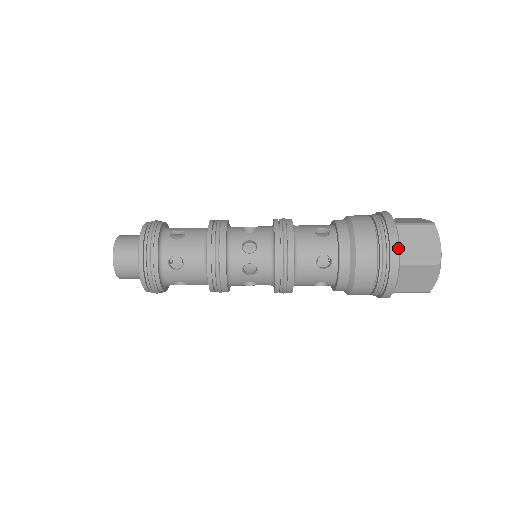
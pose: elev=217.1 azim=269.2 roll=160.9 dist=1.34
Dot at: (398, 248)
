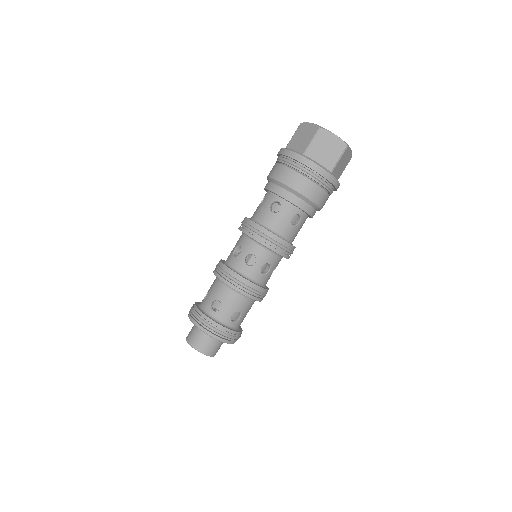
Dot at: (291, 151)
